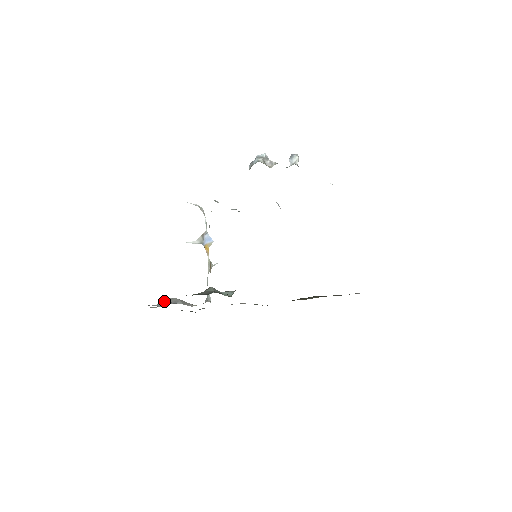
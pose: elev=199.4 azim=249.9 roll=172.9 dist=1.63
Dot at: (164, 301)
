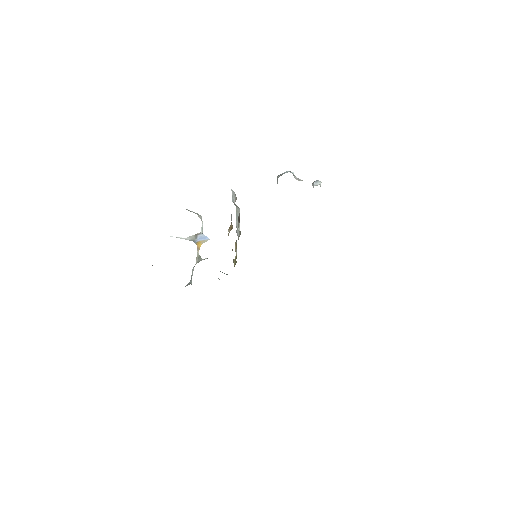
Dot at: occluded
